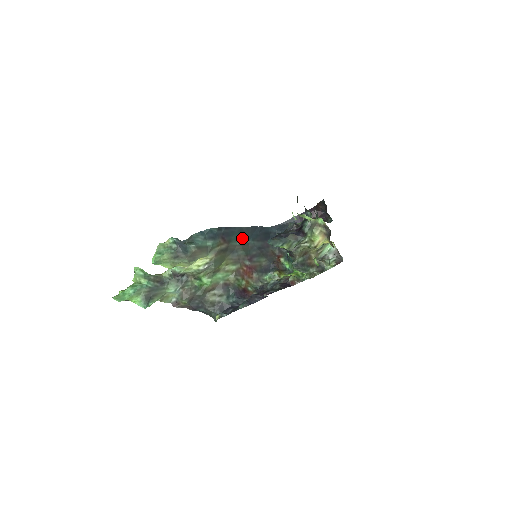
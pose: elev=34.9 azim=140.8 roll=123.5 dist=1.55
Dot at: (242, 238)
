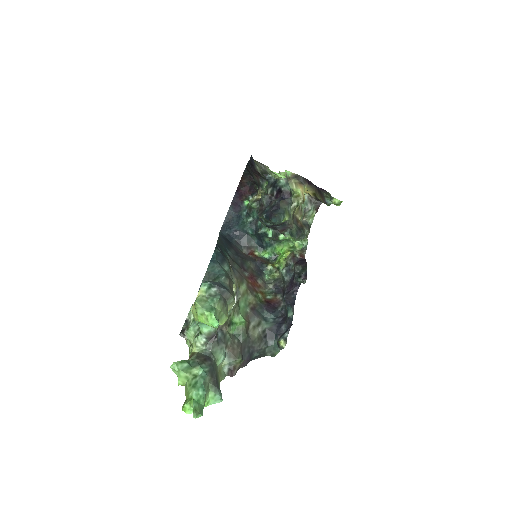
Dot at: (225, 252)
